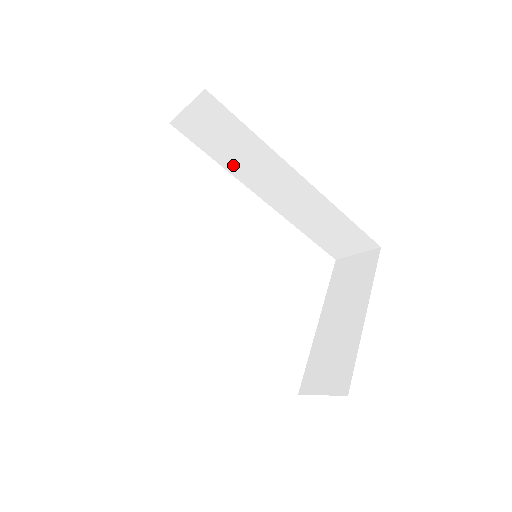
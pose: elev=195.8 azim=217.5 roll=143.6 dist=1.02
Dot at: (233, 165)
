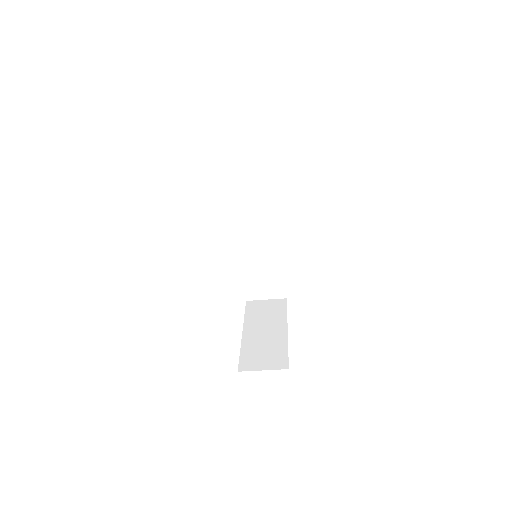
Dot at: (241, 199)
